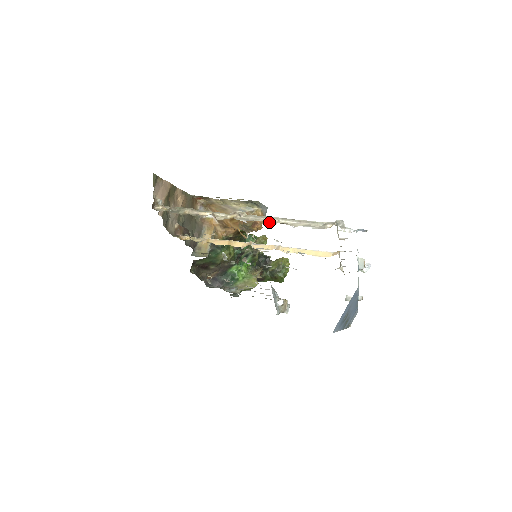
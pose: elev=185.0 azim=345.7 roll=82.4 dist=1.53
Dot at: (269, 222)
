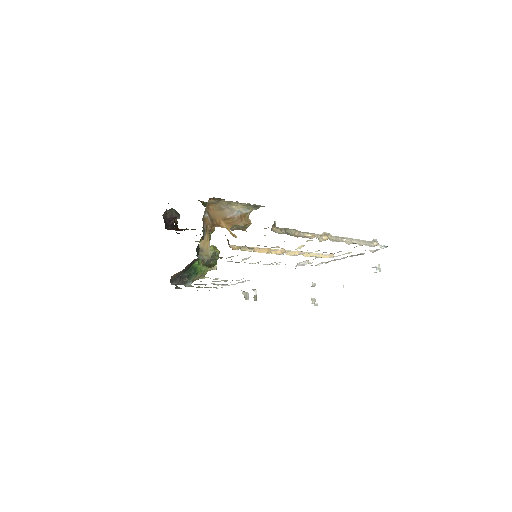
Dot at: (347, 242)
